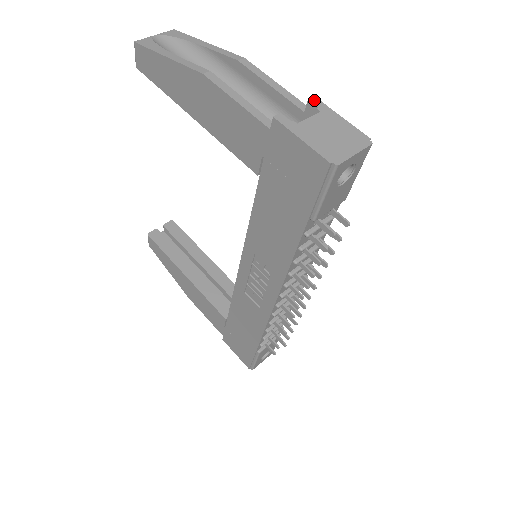
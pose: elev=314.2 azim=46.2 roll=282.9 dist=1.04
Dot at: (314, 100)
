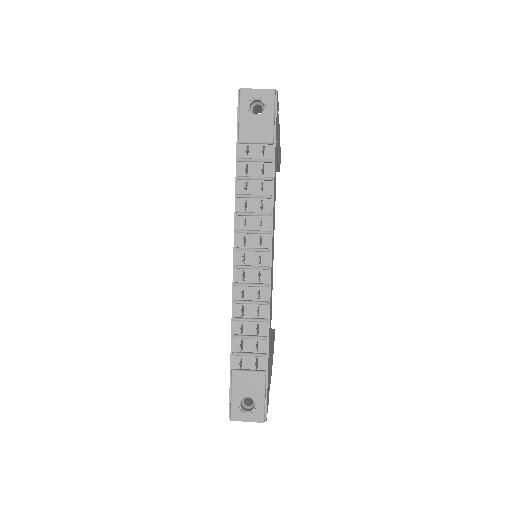
Dot at: occluded
